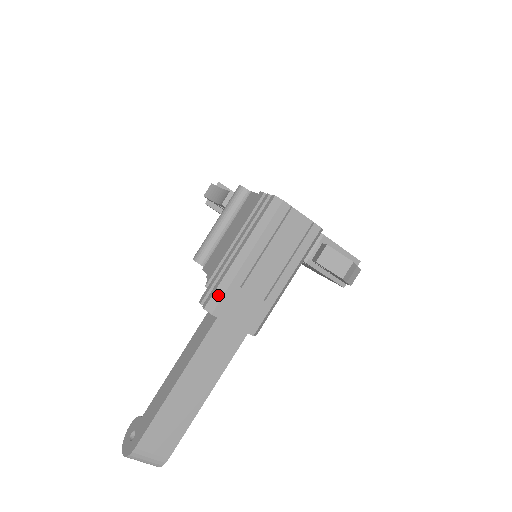
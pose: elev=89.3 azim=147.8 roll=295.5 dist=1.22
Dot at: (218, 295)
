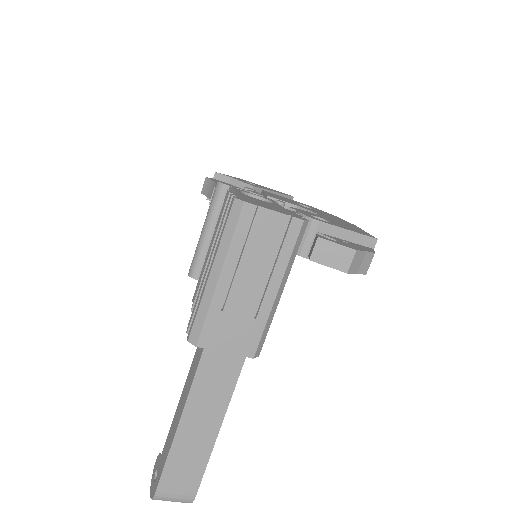
Dot at: (198, 324)
